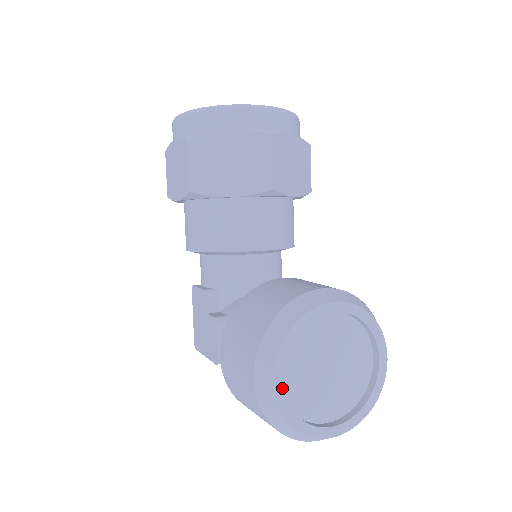
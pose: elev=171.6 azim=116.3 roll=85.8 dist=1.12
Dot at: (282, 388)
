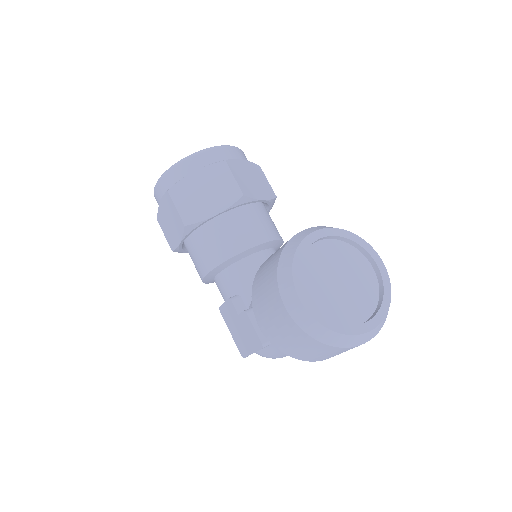
Dot at: (308, 302)
